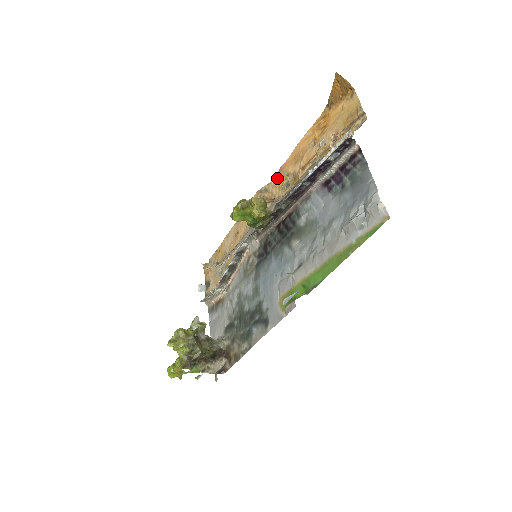
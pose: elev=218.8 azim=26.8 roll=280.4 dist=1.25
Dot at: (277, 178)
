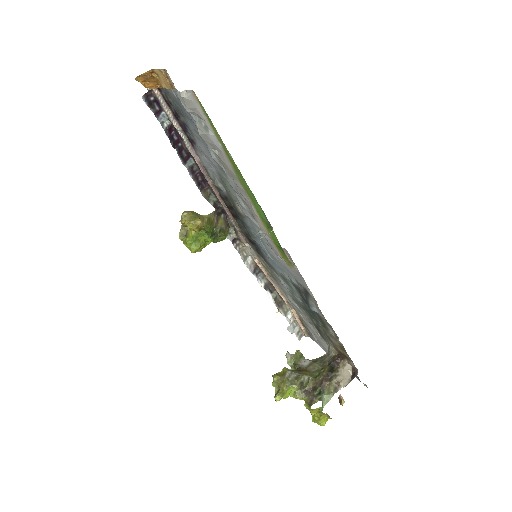
Dot at: occluded
